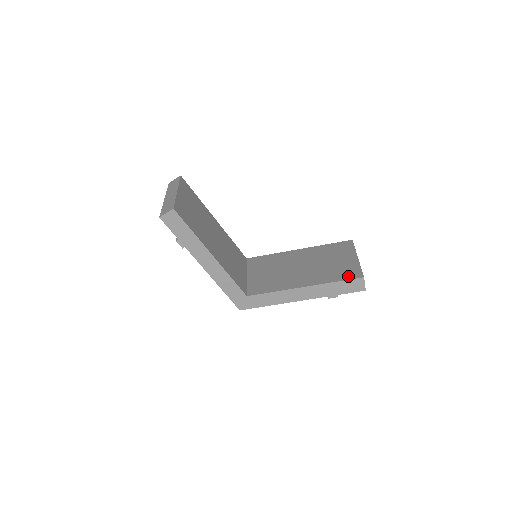
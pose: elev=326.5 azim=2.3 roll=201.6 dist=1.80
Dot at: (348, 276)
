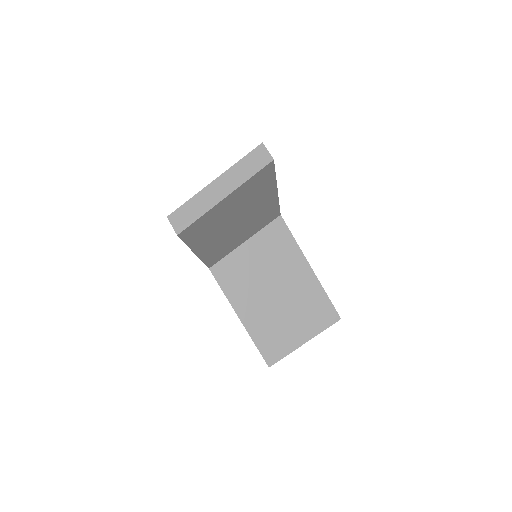
Dot at: (267, 352)
